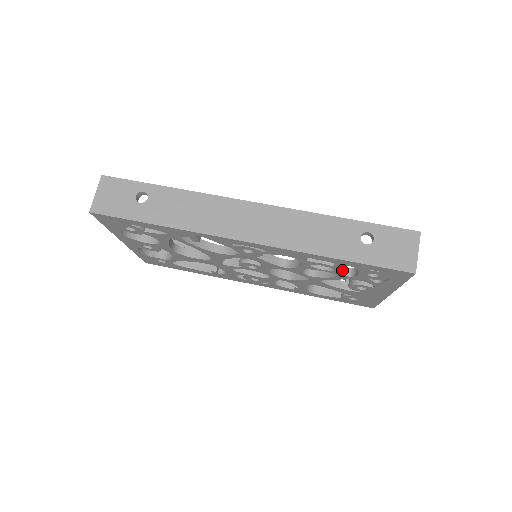
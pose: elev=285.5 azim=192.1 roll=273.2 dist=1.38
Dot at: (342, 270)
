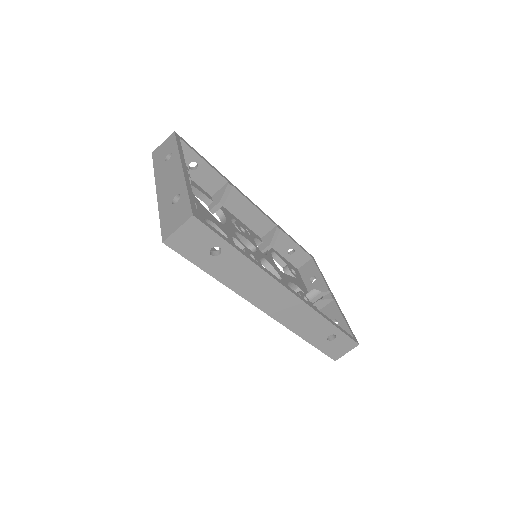
Dot at: occluded
